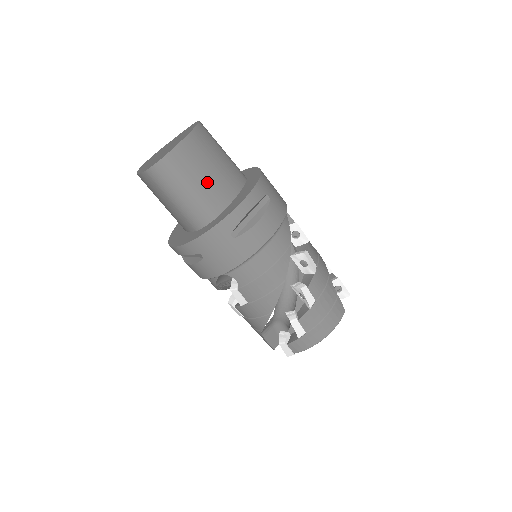
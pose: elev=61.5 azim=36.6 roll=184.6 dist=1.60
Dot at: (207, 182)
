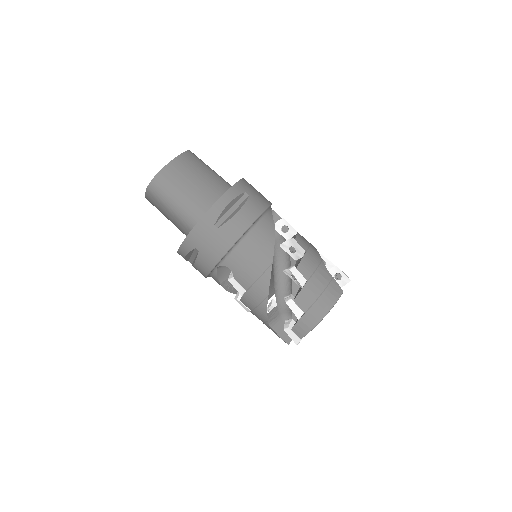
Dot at: (194, 189)
